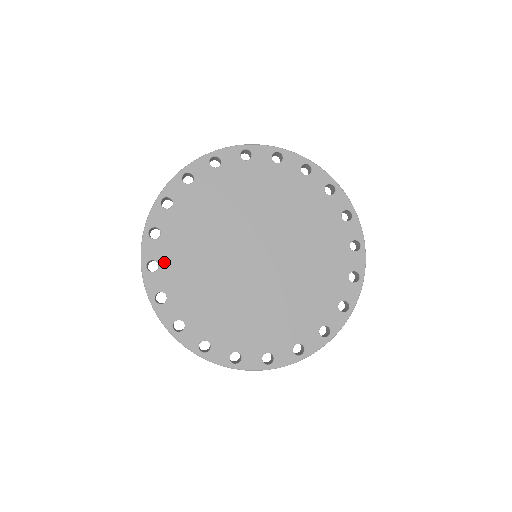
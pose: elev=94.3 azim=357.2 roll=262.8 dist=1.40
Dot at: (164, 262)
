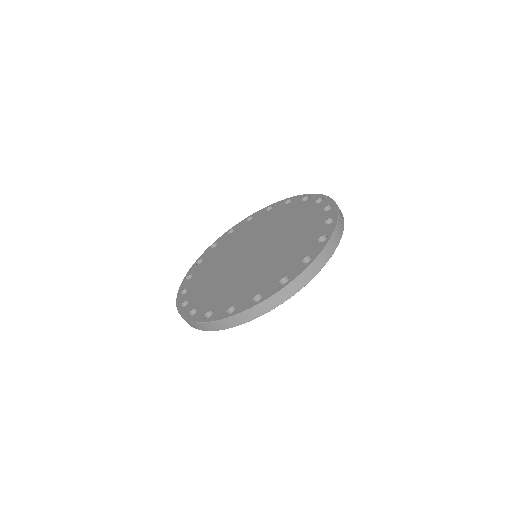
Dot at: (196, 273)
